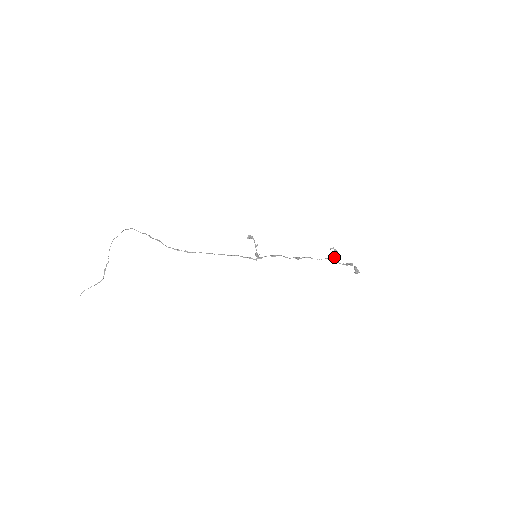
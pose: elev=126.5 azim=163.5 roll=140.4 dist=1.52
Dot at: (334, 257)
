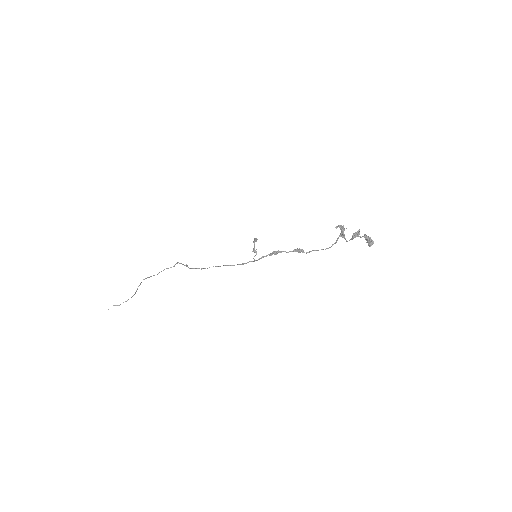
Dot at: occluded
